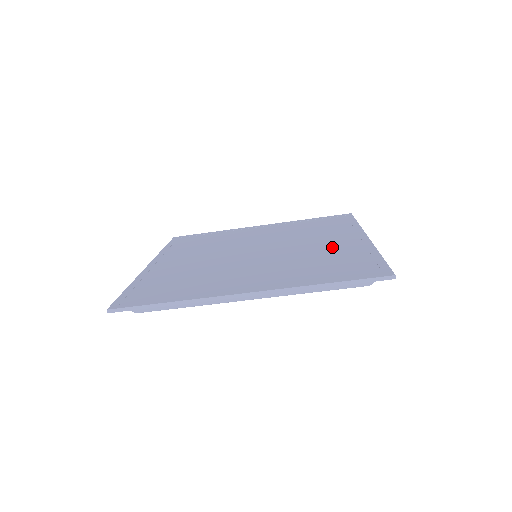
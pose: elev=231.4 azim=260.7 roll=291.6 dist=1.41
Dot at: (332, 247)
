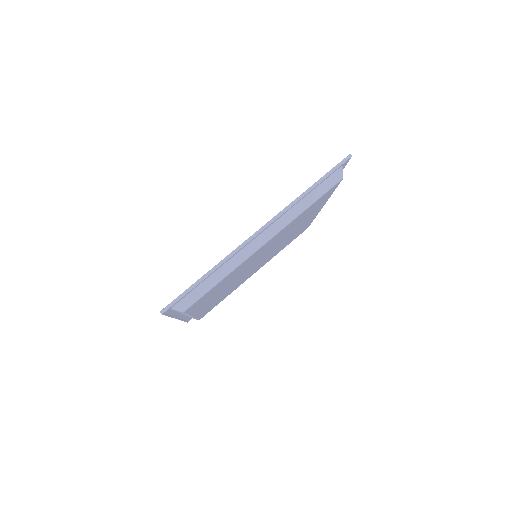
Dot at: occluded
